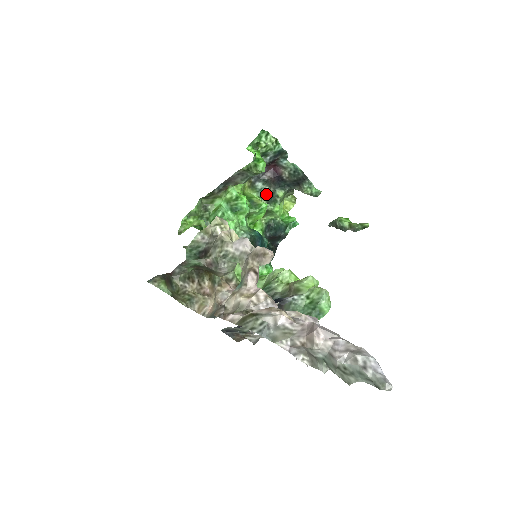
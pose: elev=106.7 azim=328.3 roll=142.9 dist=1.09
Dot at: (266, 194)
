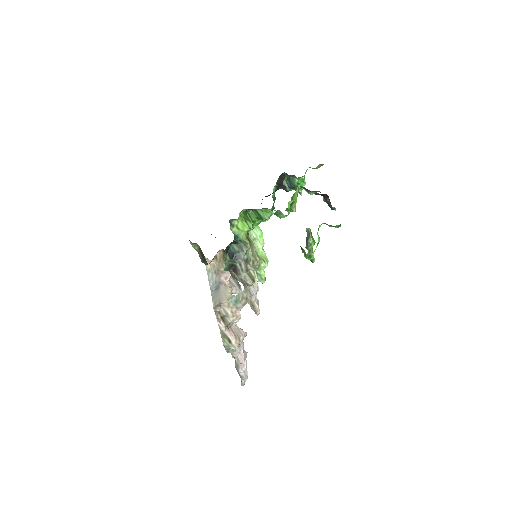
Dot at: occluded
